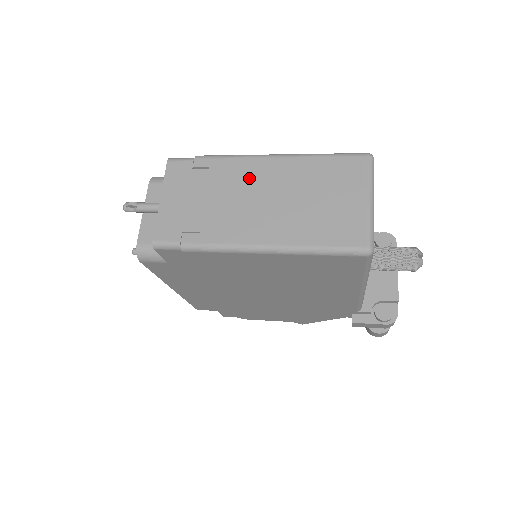
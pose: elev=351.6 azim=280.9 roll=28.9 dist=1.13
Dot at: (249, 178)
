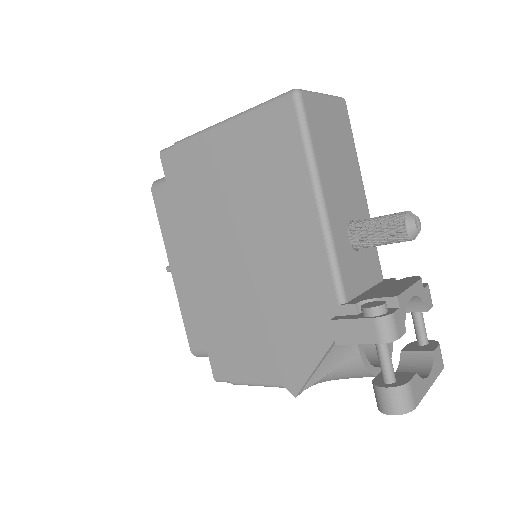
Dot at: occluded
